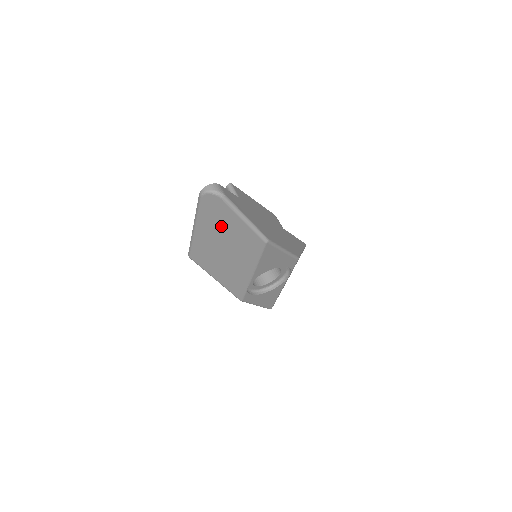
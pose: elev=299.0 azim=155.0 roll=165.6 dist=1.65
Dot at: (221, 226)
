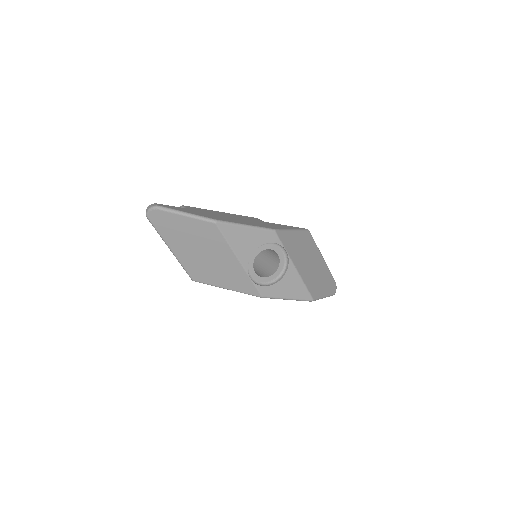
Dot at: (180, 233)
